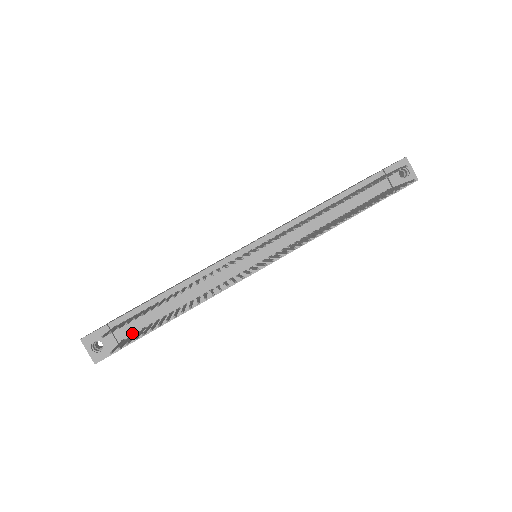
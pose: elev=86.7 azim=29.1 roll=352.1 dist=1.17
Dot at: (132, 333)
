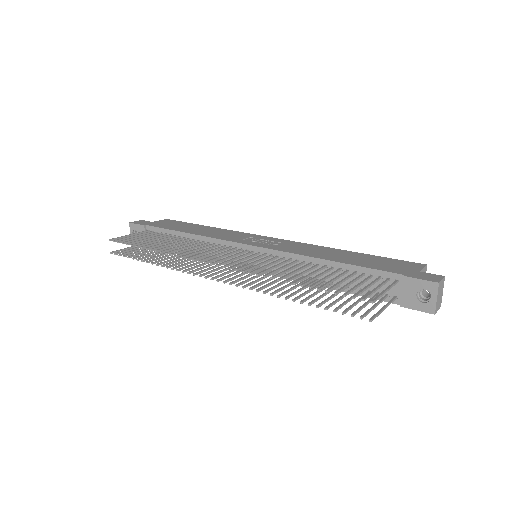
Dot at: occluded
